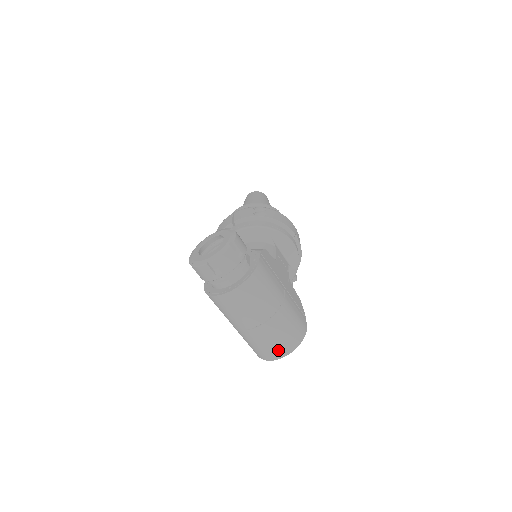
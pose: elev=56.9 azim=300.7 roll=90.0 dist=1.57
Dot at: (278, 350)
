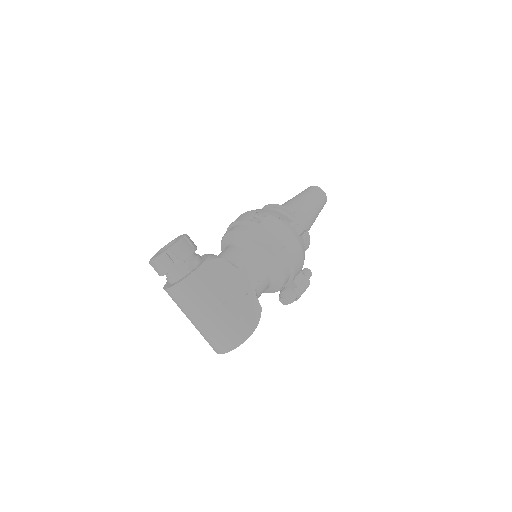
Dot at: (215, 347)
